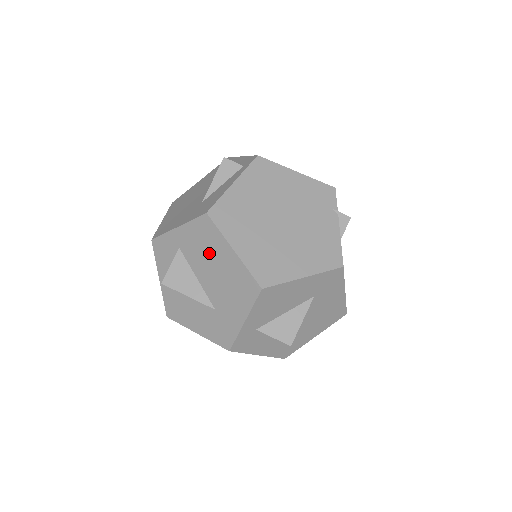
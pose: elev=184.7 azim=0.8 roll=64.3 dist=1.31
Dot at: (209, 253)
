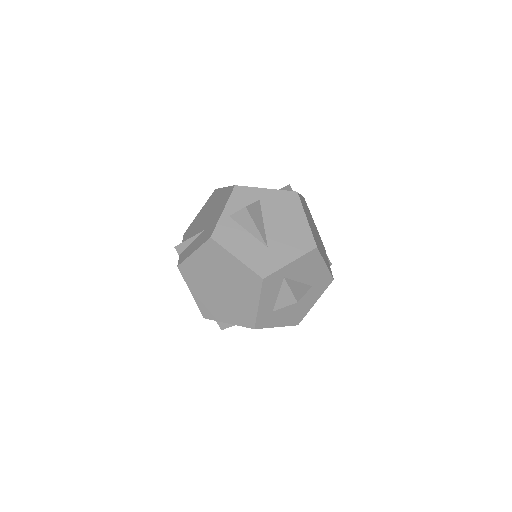
Dot at: (285, 213)
